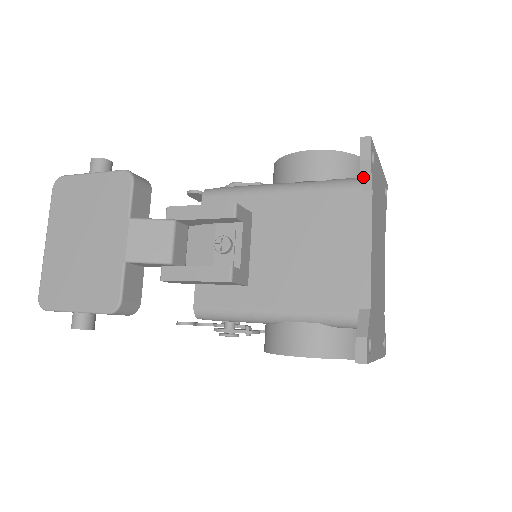
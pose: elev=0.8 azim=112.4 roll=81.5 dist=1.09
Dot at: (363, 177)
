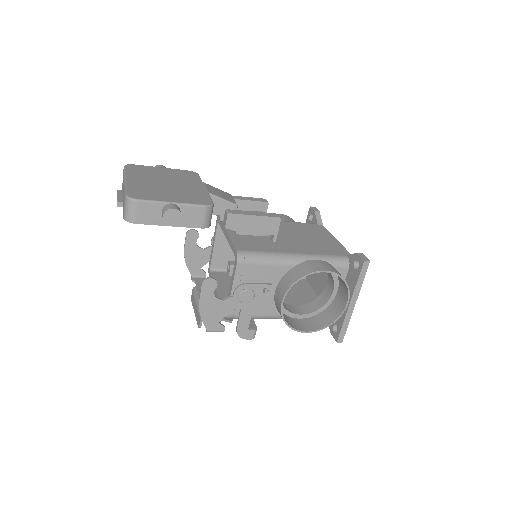
Dot at: (317, 219)
